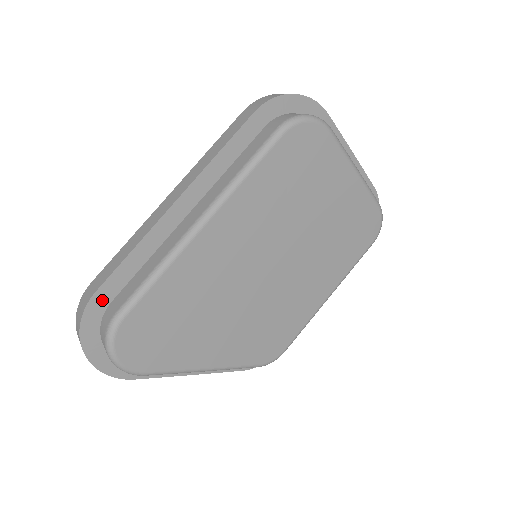
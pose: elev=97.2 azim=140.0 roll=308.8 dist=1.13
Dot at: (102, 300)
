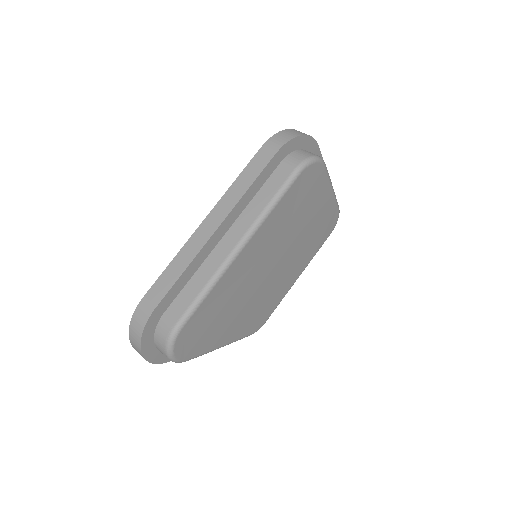
Dot at: (159, 312)
